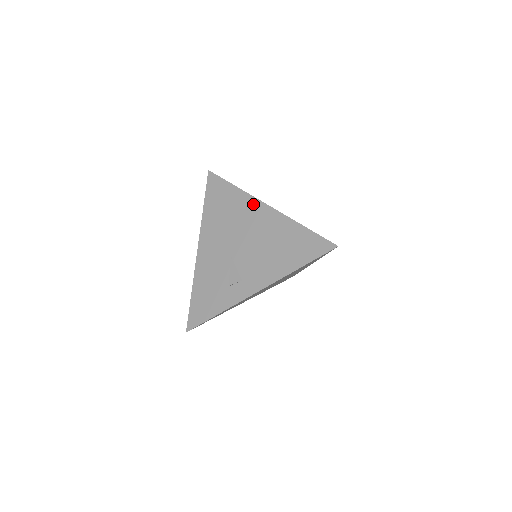
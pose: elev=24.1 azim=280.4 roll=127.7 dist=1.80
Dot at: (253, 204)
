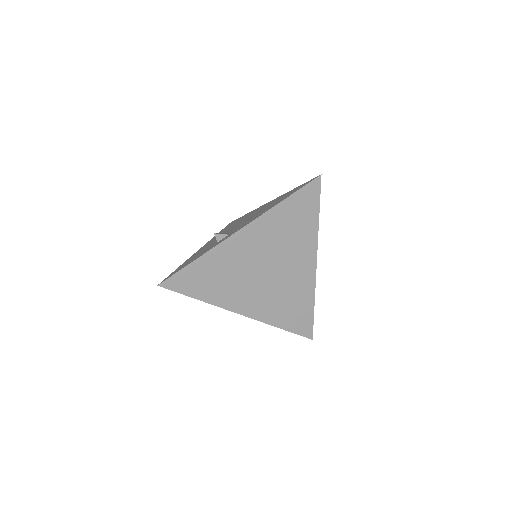
Dot at: (258, 208)
